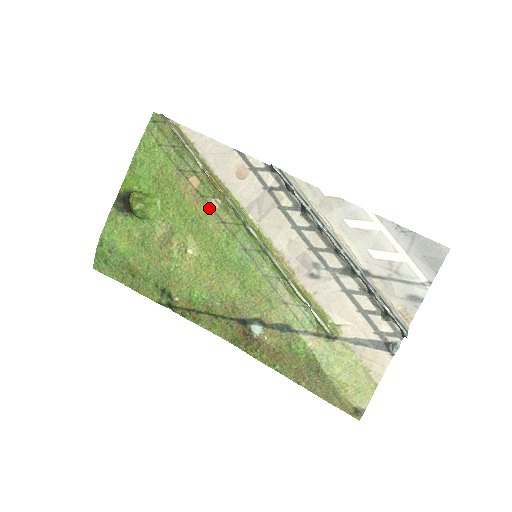
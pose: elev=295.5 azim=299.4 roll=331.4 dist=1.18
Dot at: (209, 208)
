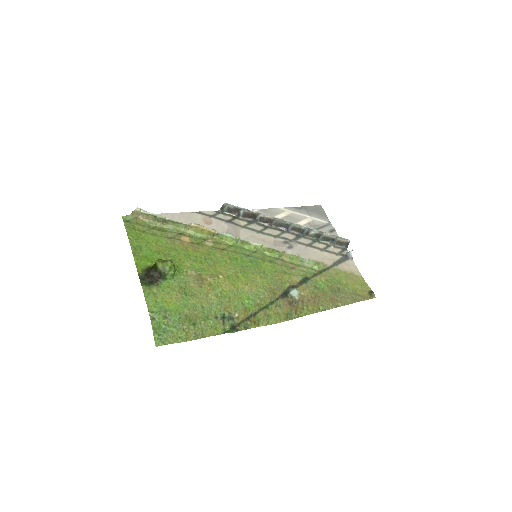
Dot at: (208, 247)
